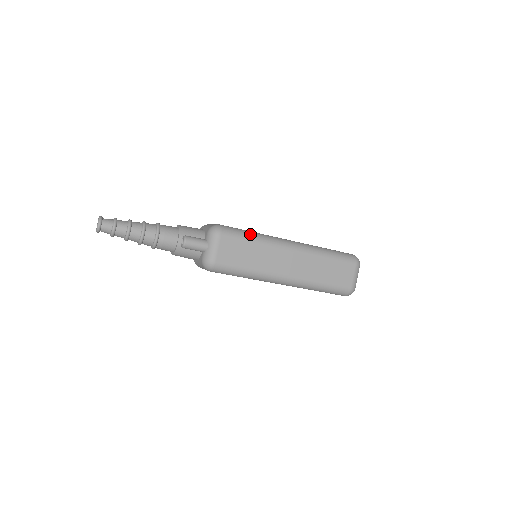
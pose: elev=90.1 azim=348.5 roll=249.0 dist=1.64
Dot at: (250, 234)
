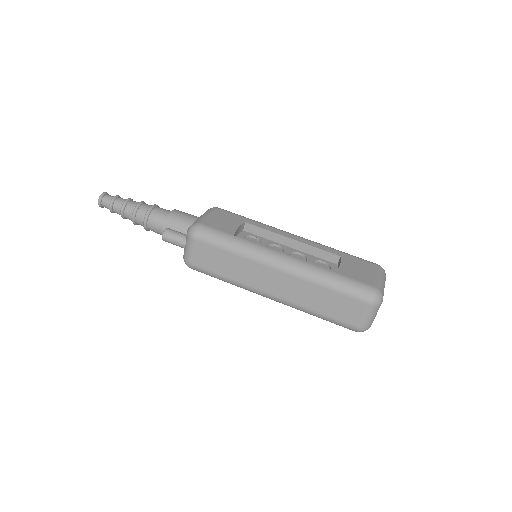
Dot at: (229, 242)
